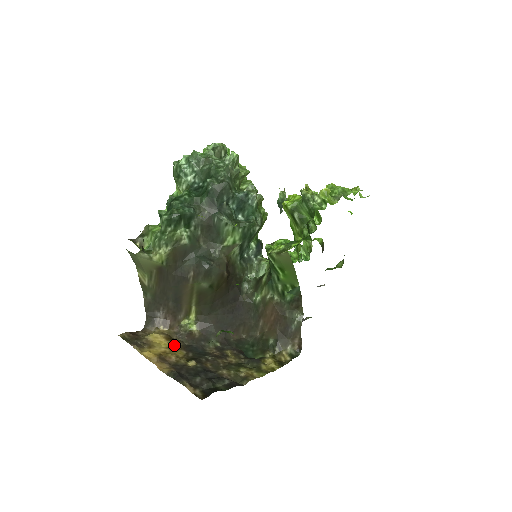
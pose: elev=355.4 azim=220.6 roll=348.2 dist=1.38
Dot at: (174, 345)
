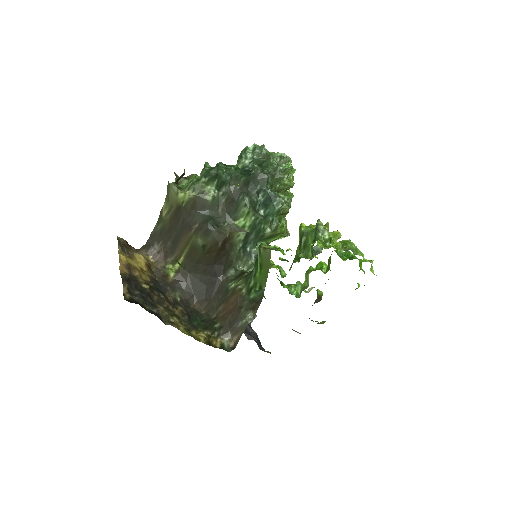
Dot at: (147, 271)
